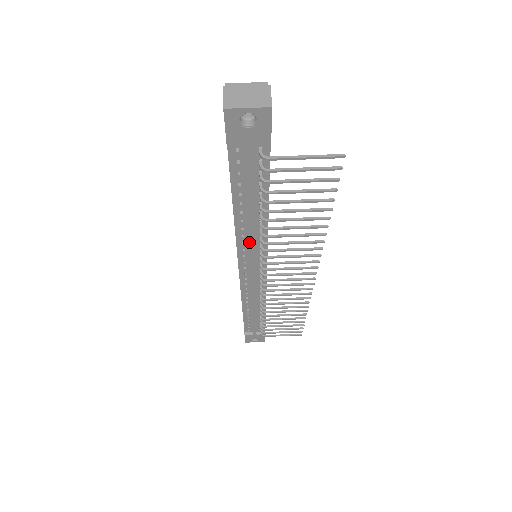
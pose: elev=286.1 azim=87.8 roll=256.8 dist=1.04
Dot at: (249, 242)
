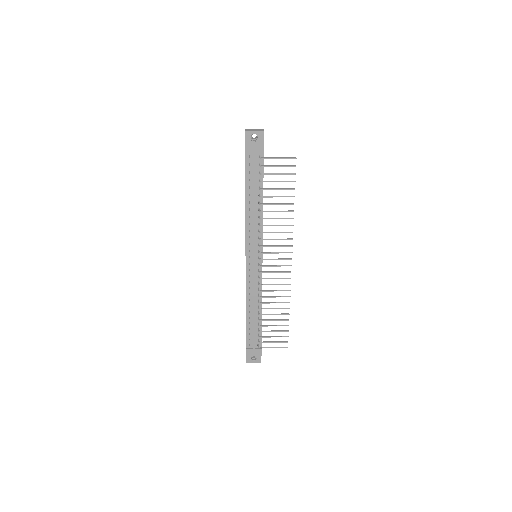
Dot at: (252, 230)
